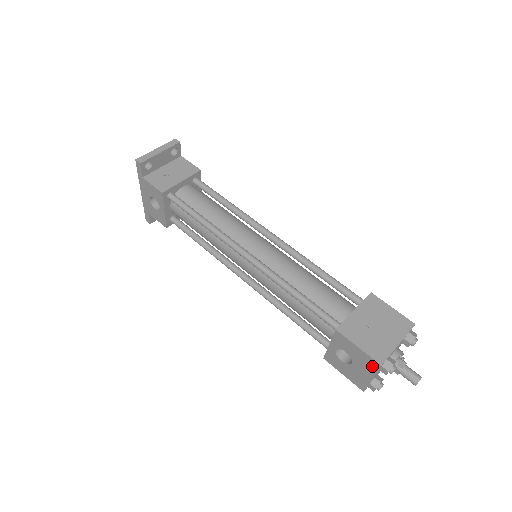
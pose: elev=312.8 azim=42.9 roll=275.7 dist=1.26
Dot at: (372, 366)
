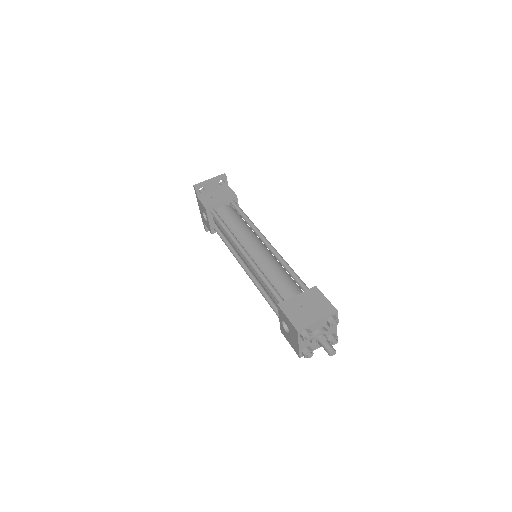
Dot at: (295, 333)
